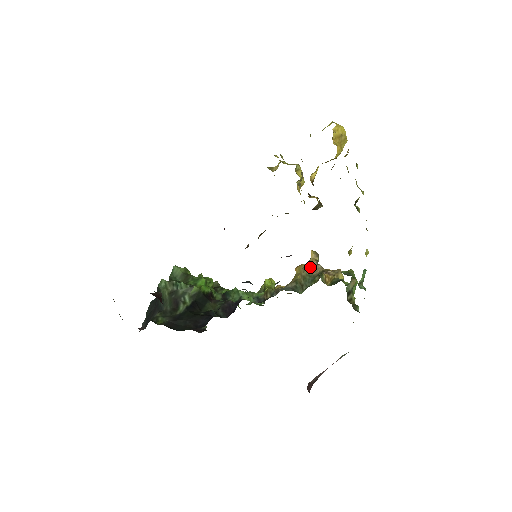
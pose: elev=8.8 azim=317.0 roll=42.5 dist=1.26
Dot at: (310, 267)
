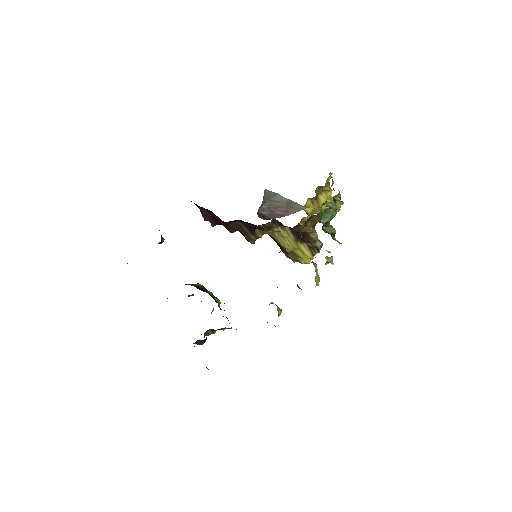
Dot at: occluded
